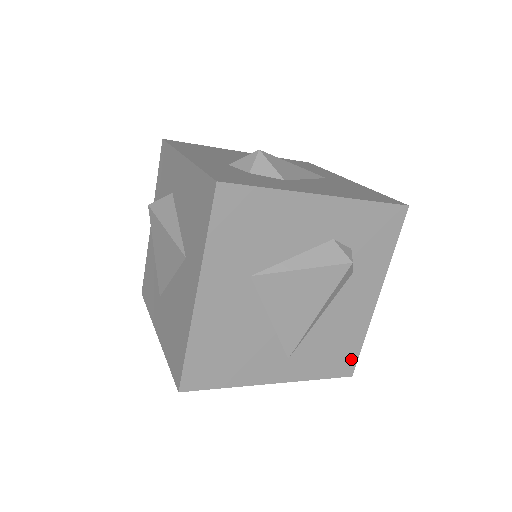
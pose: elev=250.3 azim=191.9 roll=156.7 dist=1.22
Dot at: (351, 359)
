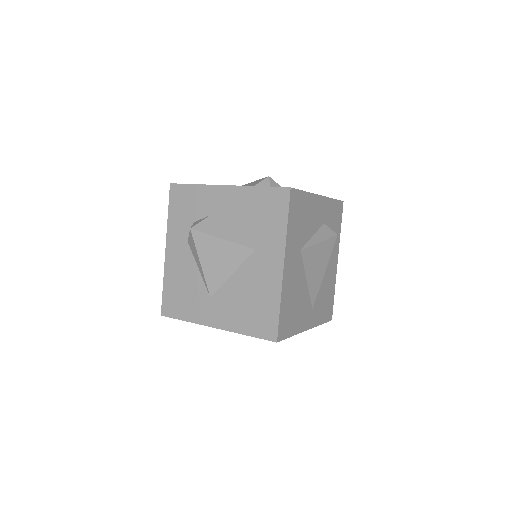
Dot at: (331, 307)
